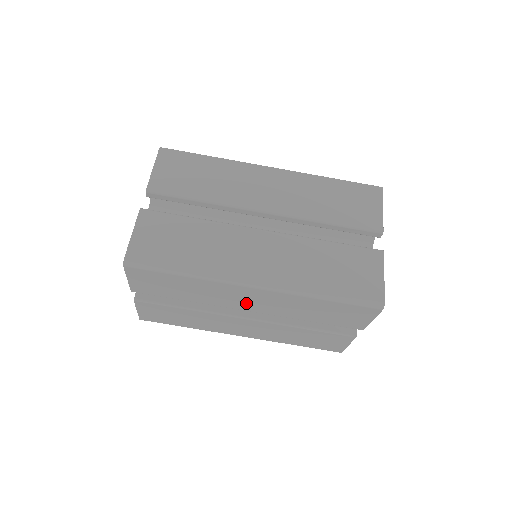
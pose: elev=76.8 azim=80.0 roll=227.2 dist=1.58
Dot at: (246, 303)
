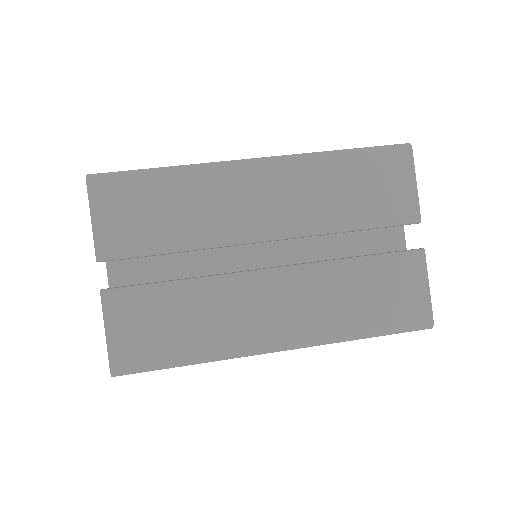
Dot at: (257, 214)
